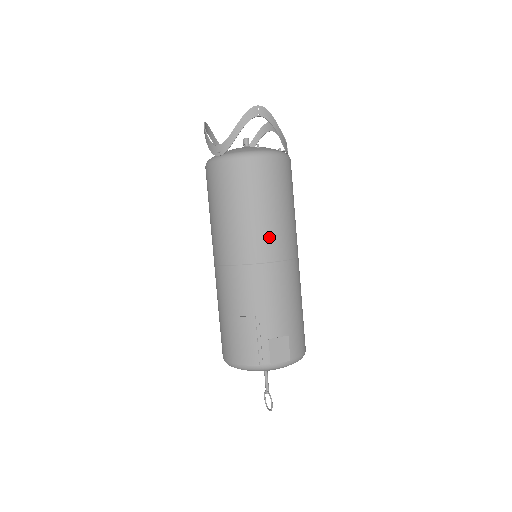
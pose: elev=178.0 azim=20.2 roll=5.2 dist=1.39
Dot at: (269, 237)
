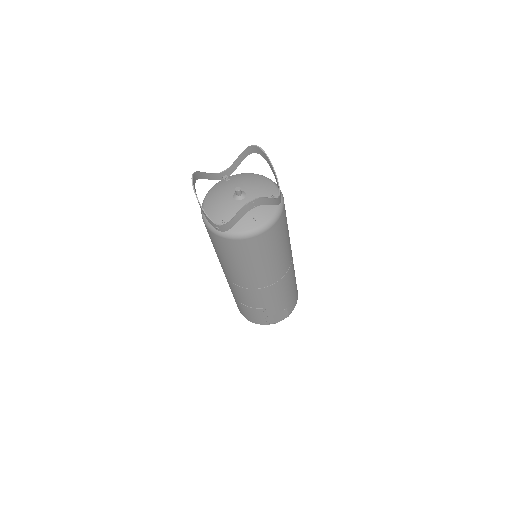
Dot at: (270, 274)
